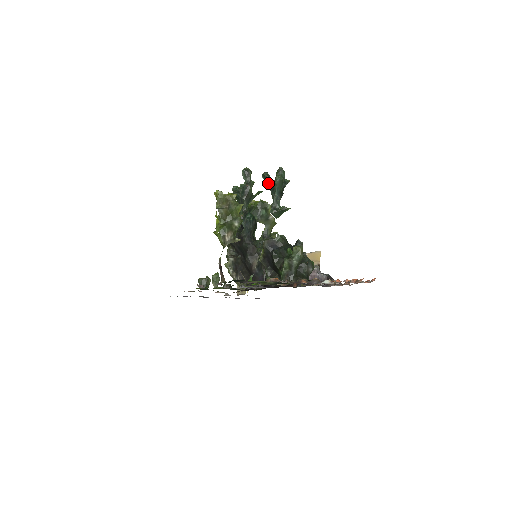
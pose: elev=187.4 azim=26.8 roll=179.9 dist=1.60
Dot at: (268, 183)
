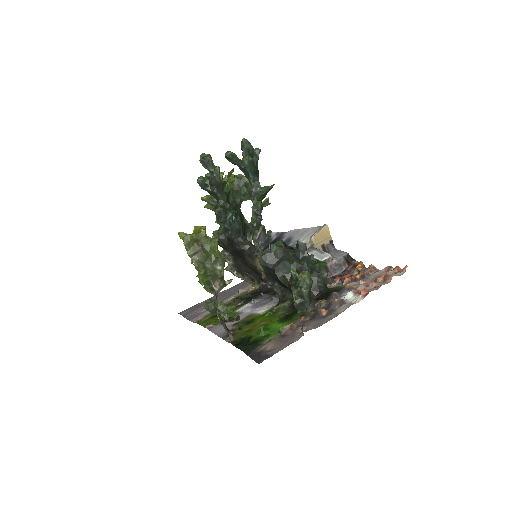
Dot at: occluded
